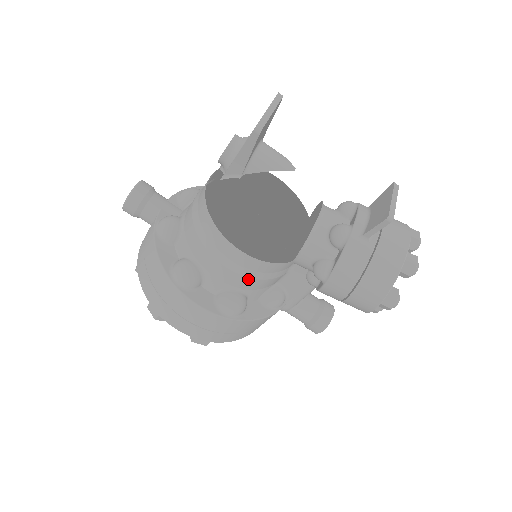
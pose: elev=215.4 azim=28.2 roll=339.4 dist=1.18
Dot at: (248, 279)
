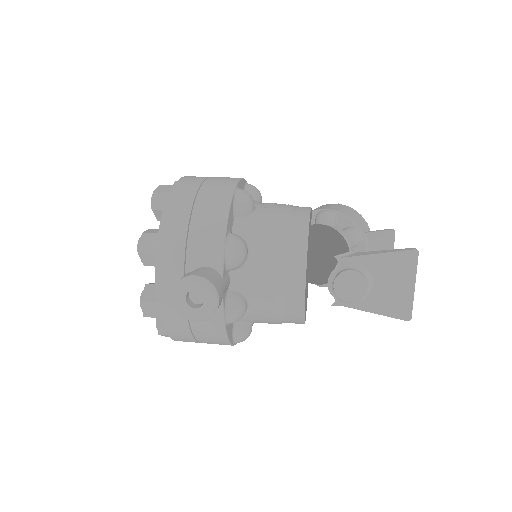
Dot at: occluded
